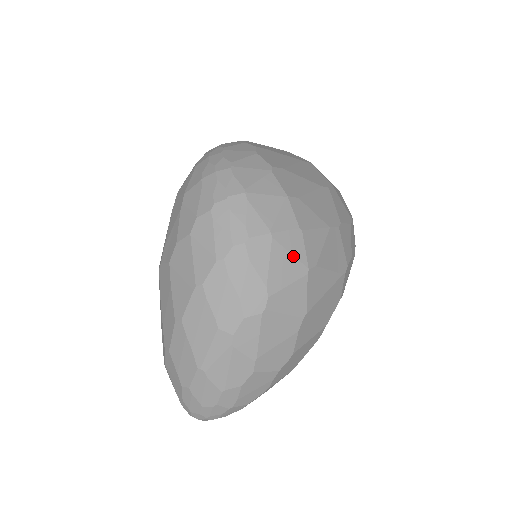
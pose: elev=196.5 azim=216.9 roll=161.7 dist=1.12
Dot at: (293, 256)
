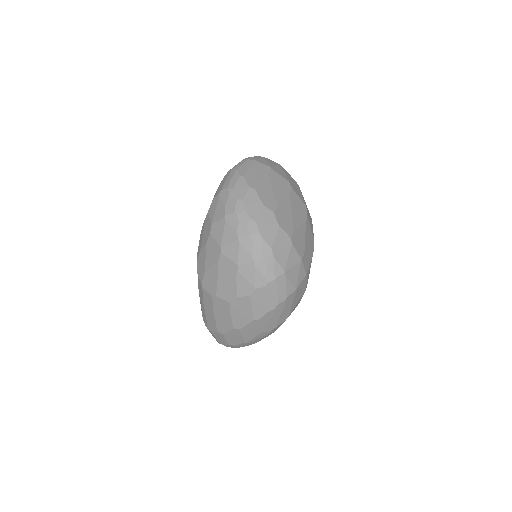
Dot at: (302, 290)
